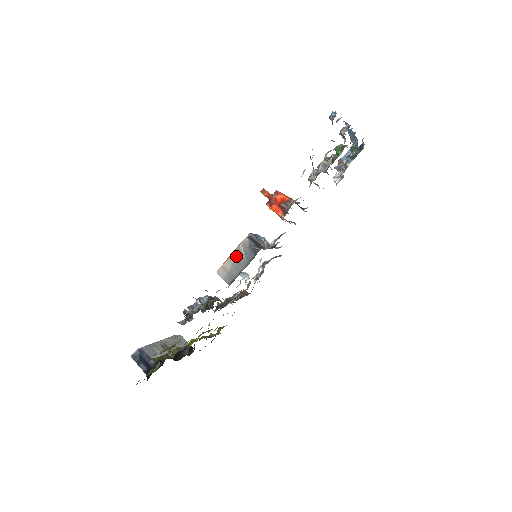
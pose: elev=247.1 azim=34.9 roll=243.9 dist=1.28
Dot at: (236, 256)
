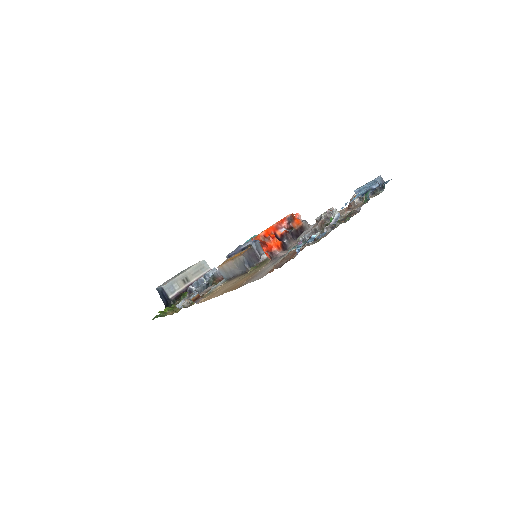
Dot at: (233, 263)
